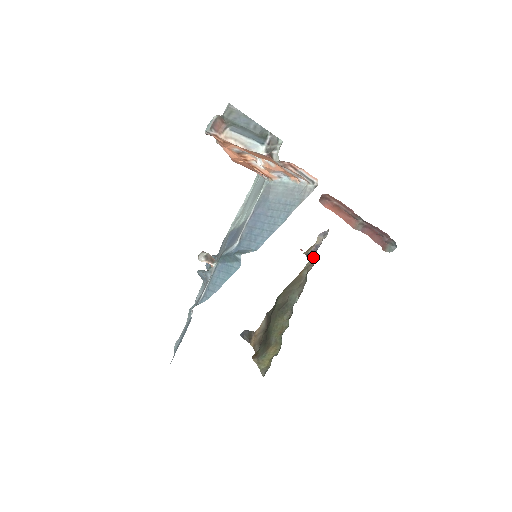
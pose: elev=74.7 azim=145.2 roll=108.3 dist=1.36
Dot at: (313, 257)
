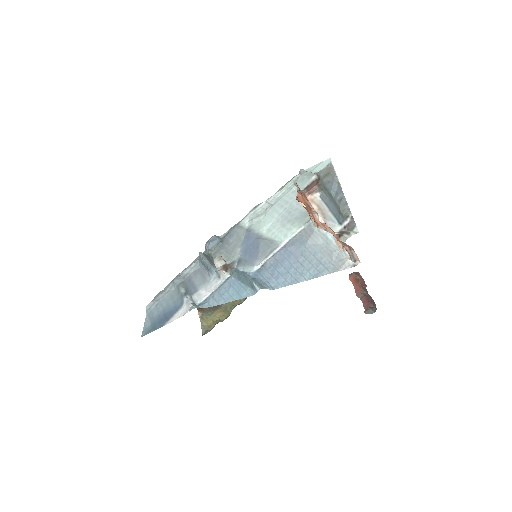
Dot at: occluded
